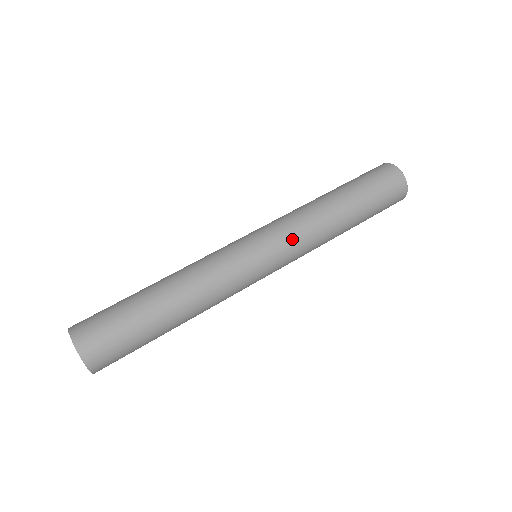
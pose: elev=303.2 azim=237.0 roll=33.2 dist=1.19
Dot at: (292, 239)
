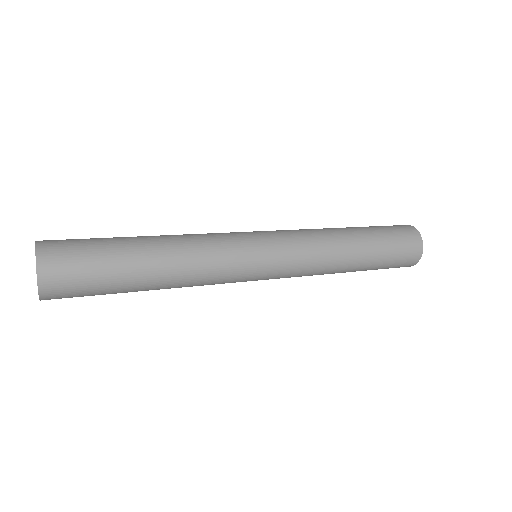
Dot at: (299, 250)
